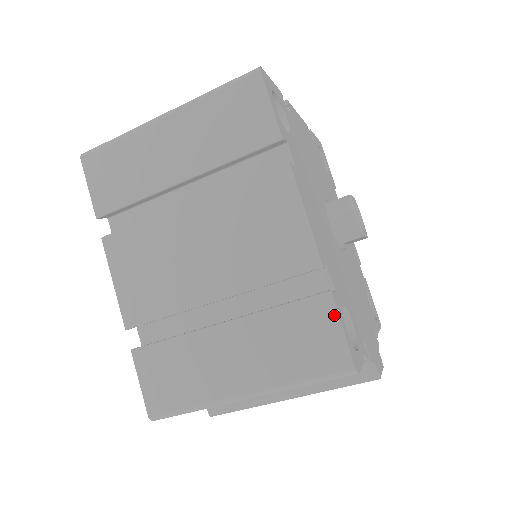
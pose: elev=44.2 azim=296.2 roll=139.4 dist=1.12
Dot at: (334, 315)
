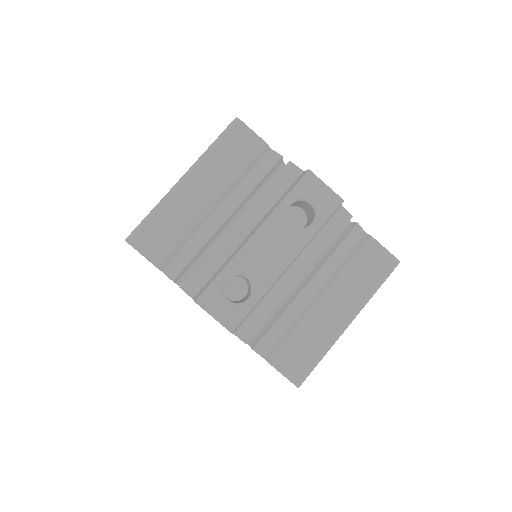
Dot at: occluded
